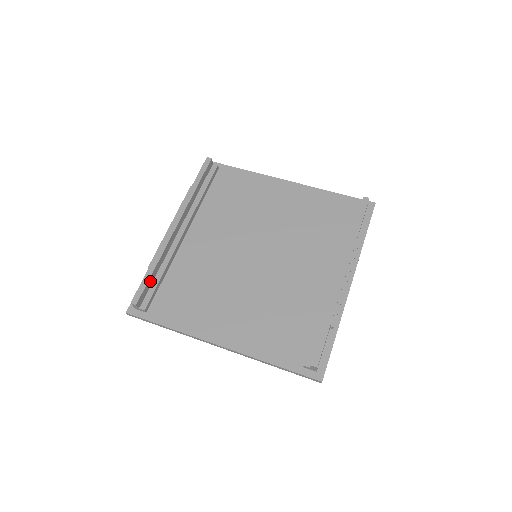
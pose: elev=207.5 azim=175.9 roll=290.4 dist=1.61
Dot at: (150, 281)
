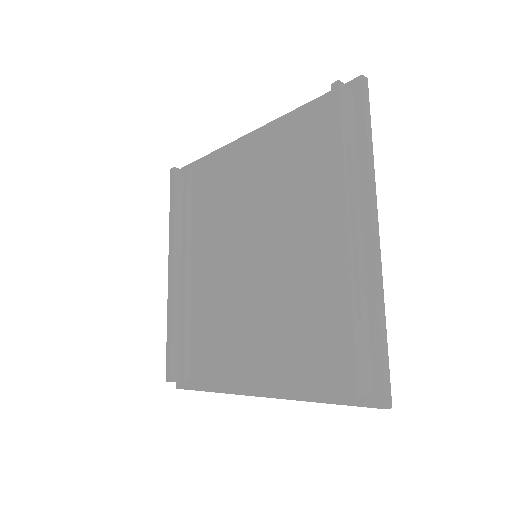
Dot at: (175, 347)
